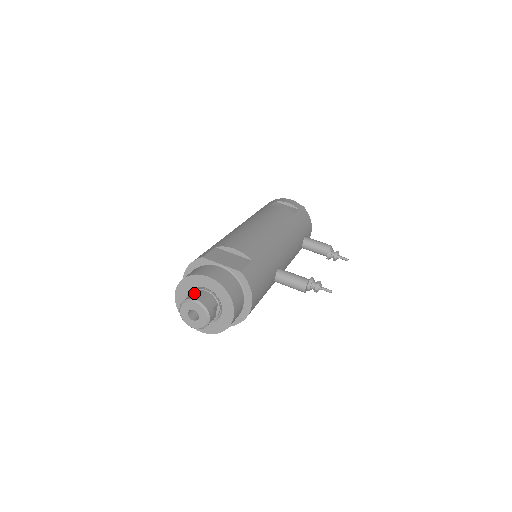
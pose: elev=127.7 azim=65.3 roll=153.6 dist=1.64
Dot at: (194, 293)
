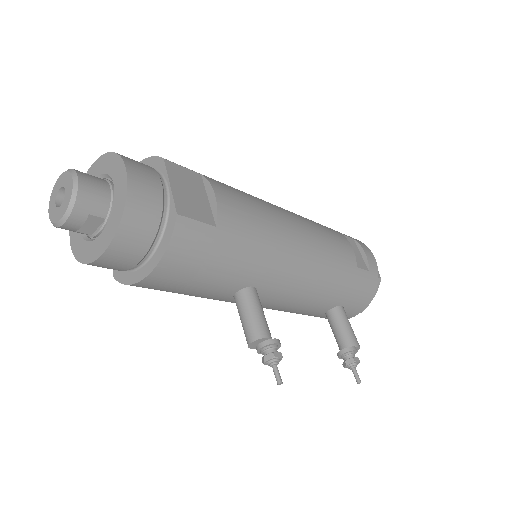
Dot at: occluded
